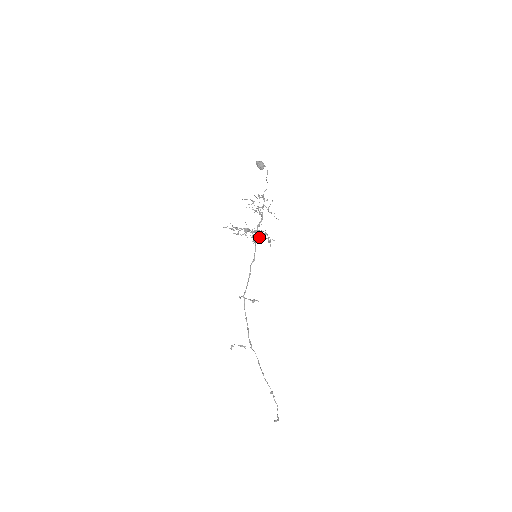
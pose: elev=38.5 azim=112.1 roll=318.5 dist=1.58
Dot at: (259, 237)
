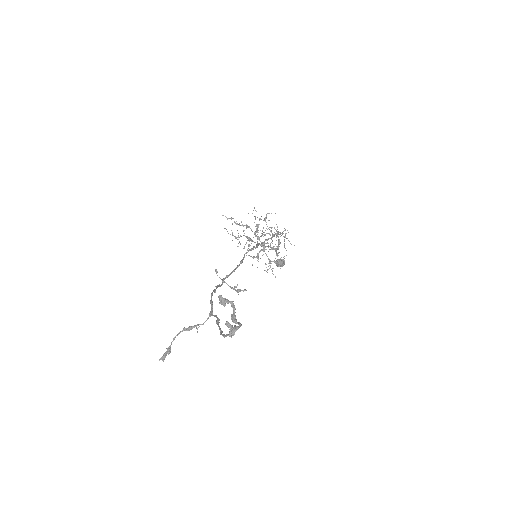
Dot at: (264, 232)
